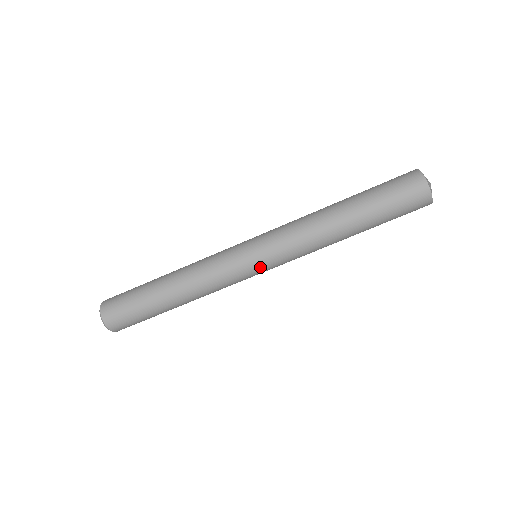
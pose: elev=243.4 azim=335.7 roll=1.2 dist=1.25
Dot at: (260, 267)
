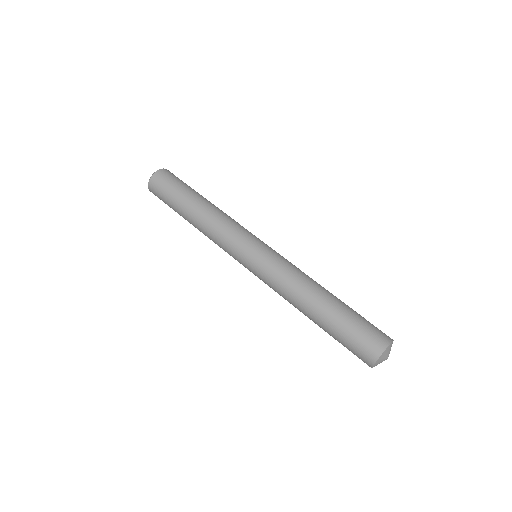
Dot at: (248, 260)
